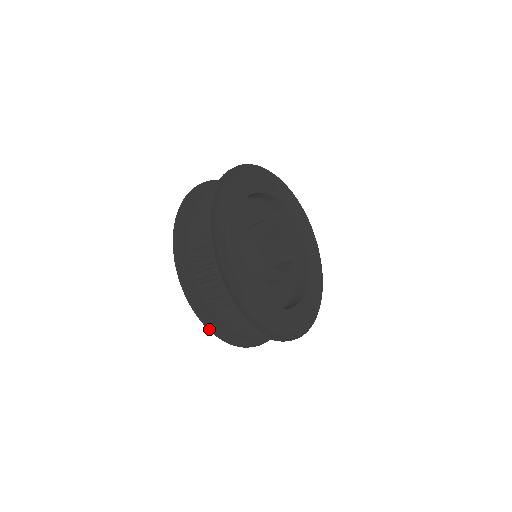
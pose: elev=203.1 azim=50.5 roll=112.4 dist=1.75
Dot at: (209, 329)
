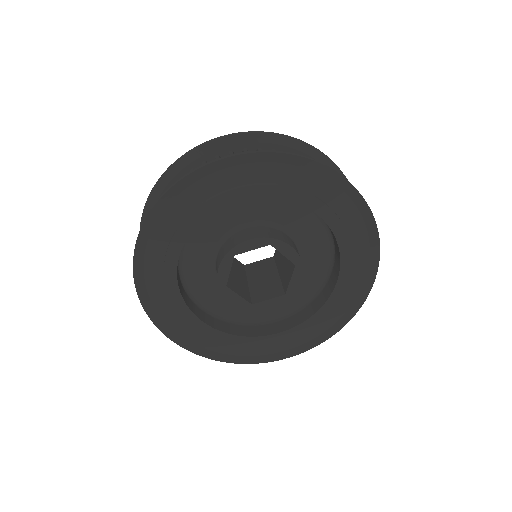
Dot at: occluded
